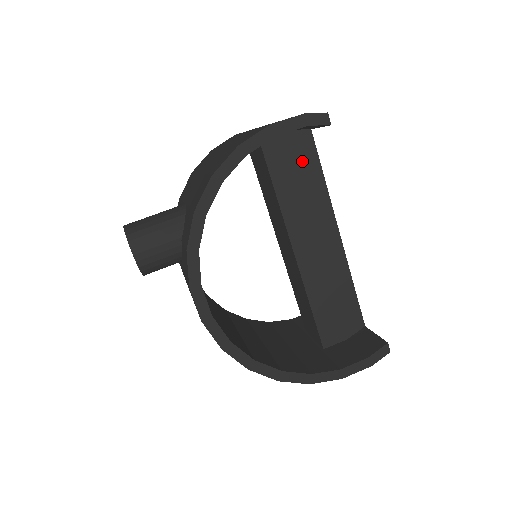
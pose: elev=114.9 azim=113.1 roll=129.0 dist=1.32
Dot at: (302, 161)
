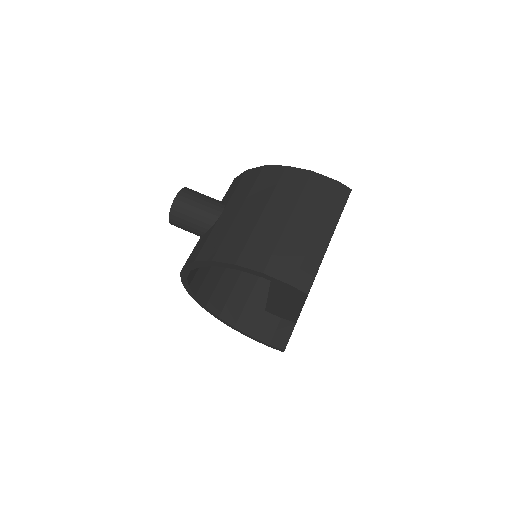
Dot at: occluded
